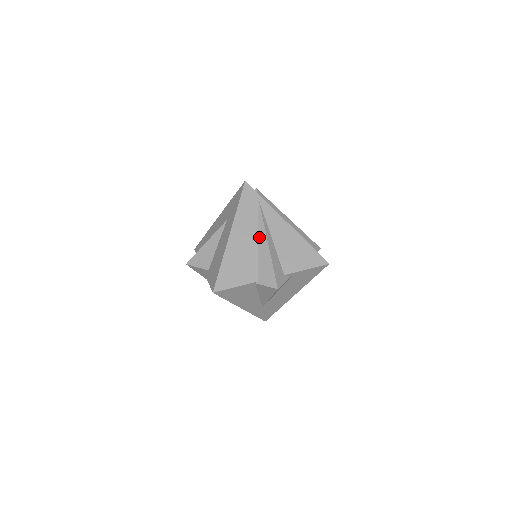
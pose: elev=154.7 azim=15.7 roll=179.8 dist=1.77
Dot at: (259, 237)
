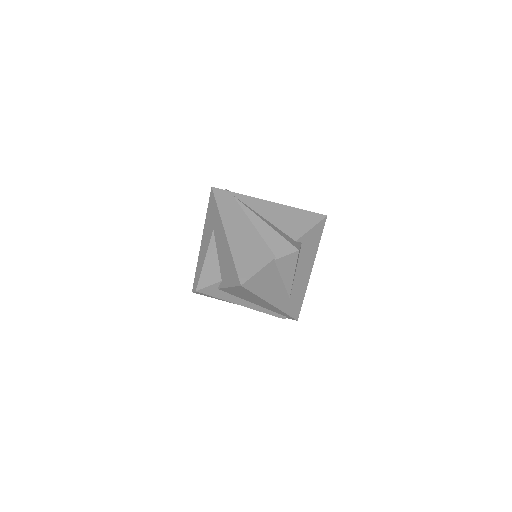
Dot at: (253, 222)
